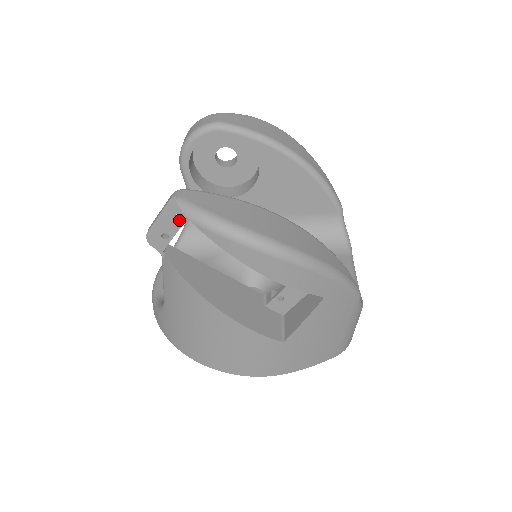
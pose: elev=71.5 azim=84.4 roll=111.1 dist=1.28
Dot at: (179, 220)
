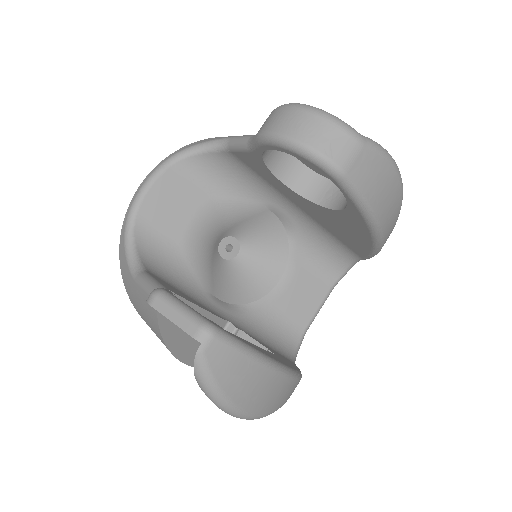
Dot at: occluded
